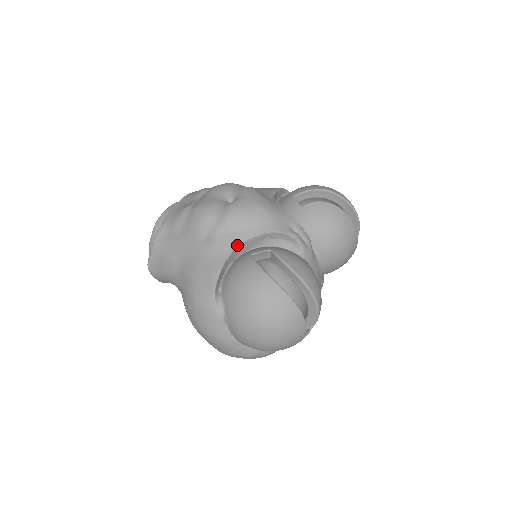
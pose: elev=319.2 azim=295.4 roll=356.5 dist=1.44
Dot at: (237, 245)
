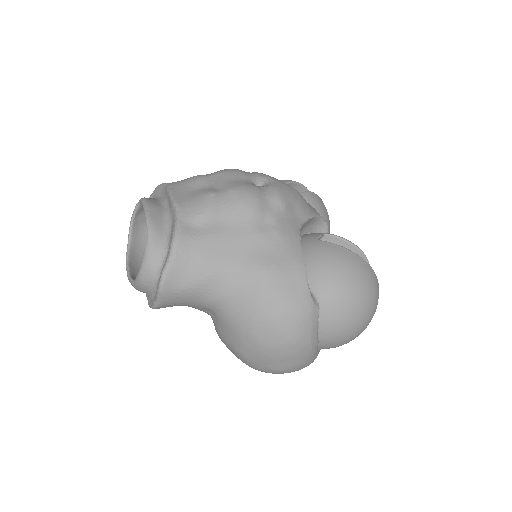
Dot at: (299, 230)
